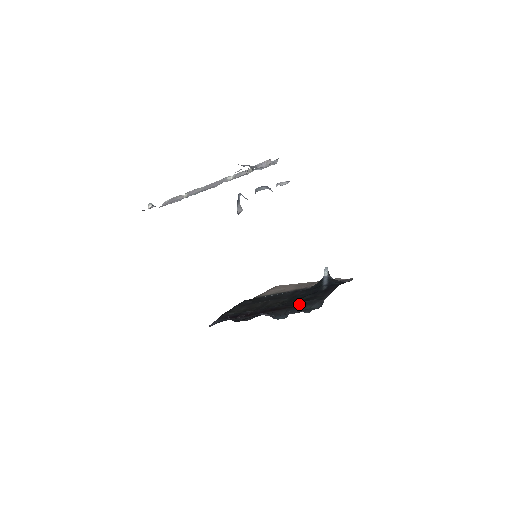
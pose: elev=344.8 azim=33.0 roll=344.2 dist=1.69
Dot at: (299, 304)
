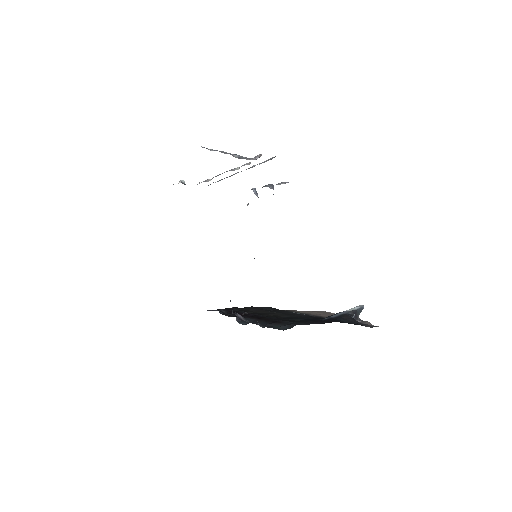
Dot at: (277, 321)
